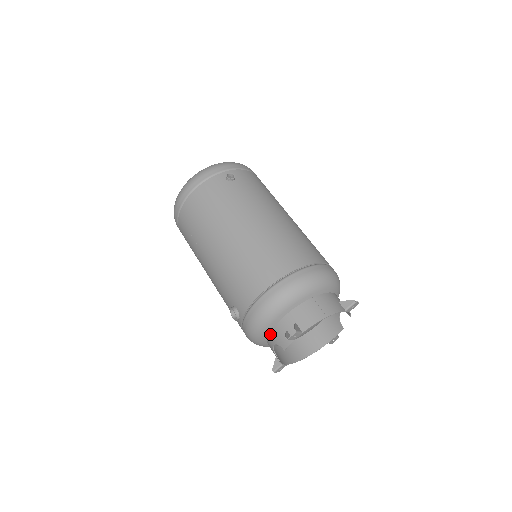
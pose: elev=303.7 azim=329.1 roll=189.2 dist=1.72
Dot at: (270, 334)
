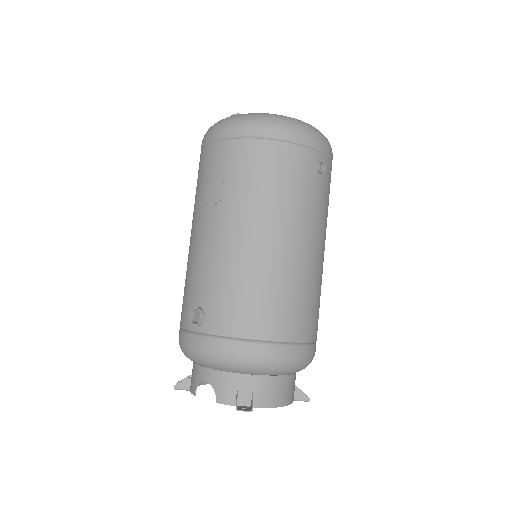
Dot at: (215, 371)
